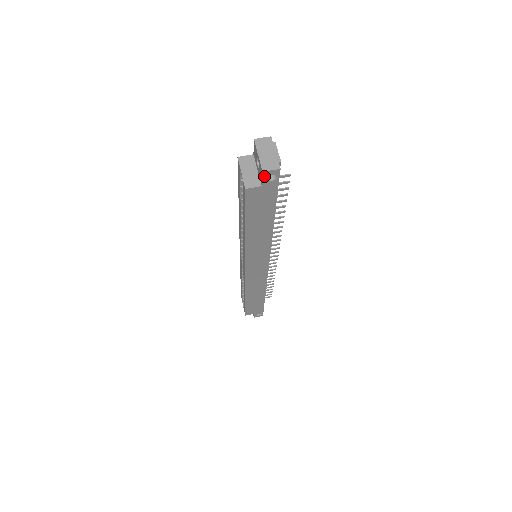
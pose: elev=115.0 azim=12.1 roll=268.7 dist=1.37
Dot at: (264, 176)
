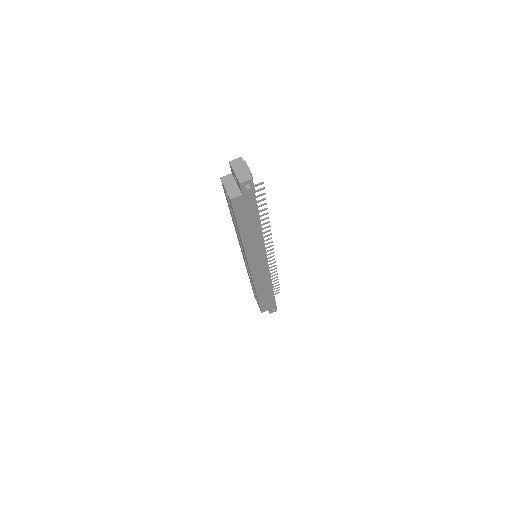
Dot at: (242, 187)
